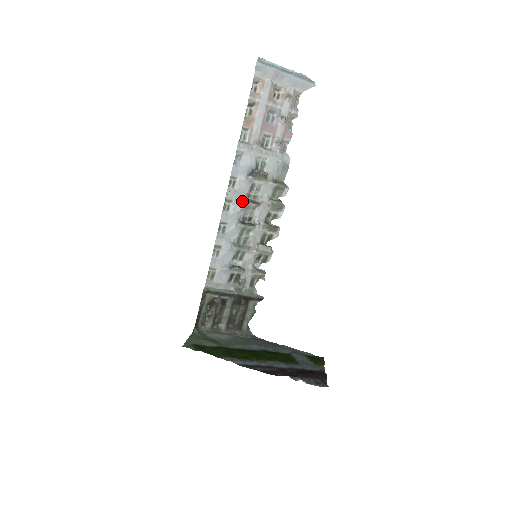
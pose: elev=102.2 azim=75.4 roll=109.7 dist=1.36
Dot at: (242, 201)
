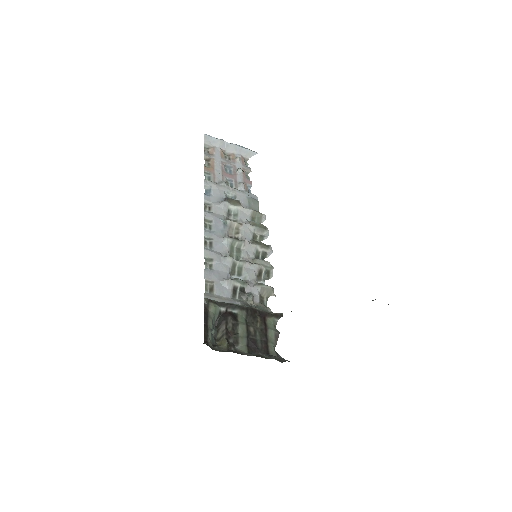
Dot at: (223, 221)
